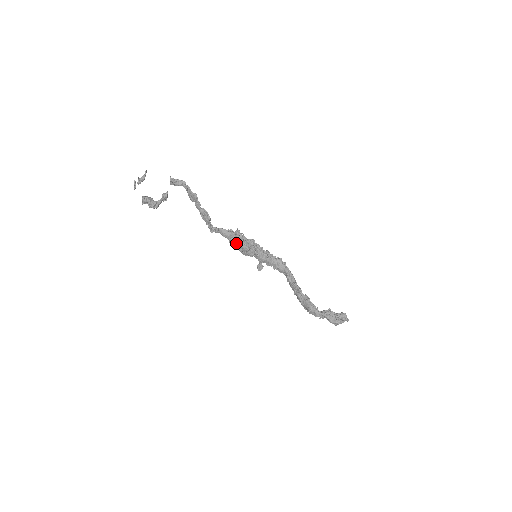
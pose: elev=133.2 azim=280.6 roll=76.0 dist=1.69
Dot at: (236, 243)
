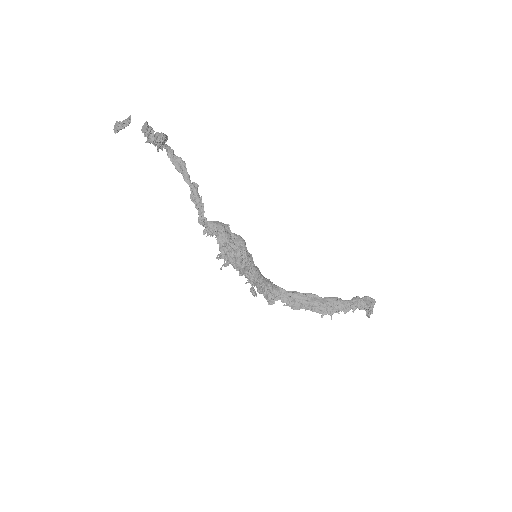
Dot at: (230, 242)
